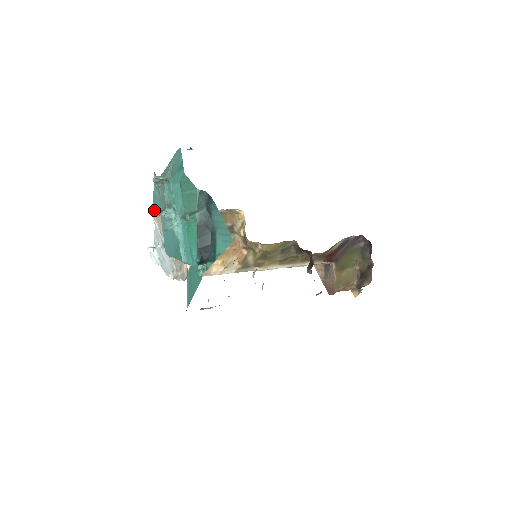
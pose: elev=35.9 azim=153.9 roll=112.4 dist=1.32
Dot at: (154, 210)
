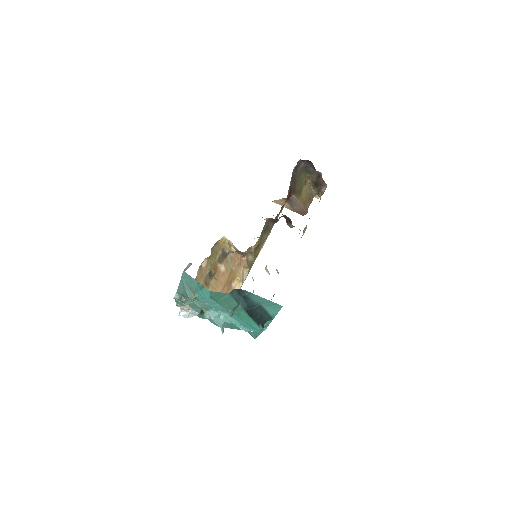
Dot at: (179, 305)
